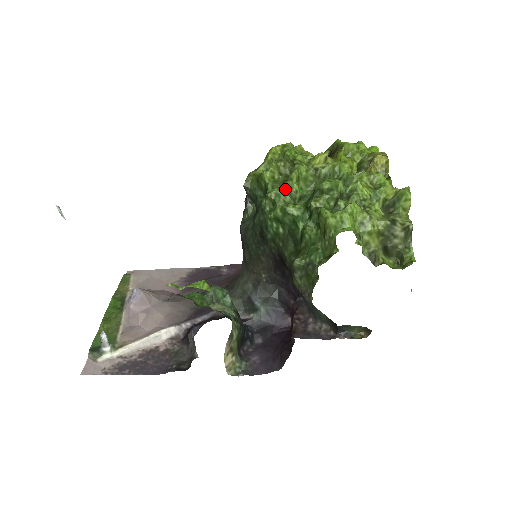
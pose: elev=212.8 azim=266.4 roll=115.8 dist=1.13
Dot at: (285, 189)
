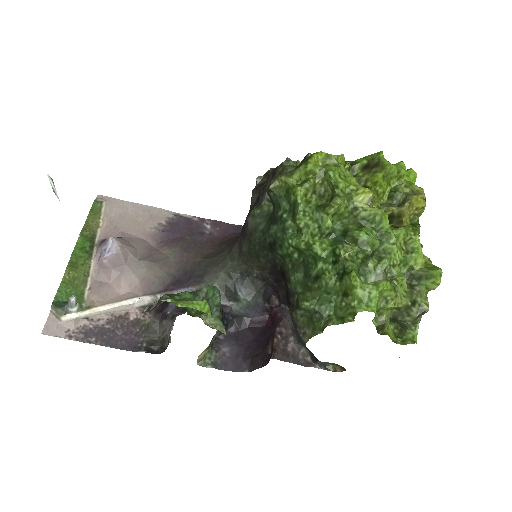
Dot at: (317, 220)
